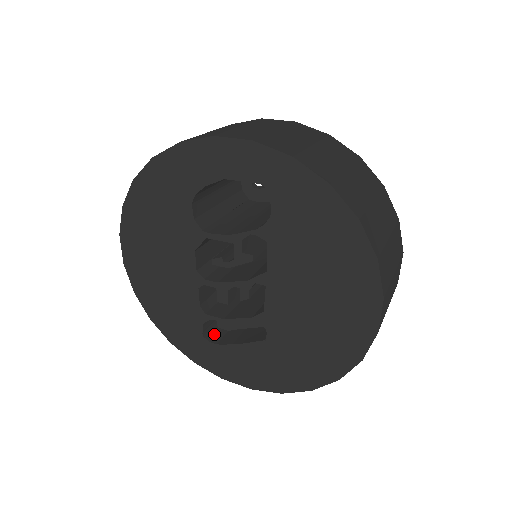
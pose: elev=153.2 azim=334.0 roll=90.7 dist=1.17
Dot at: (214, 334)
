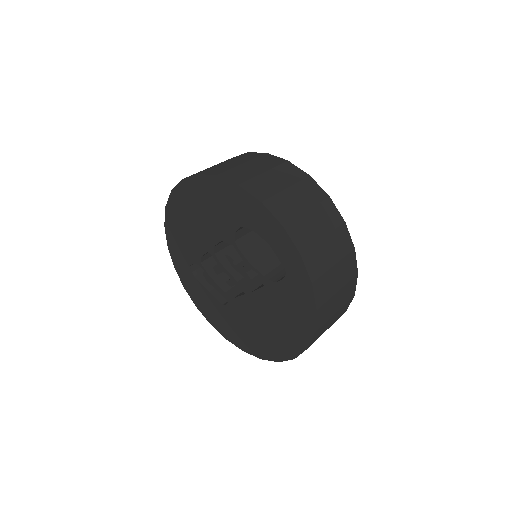
Dot at: (197, 267)
